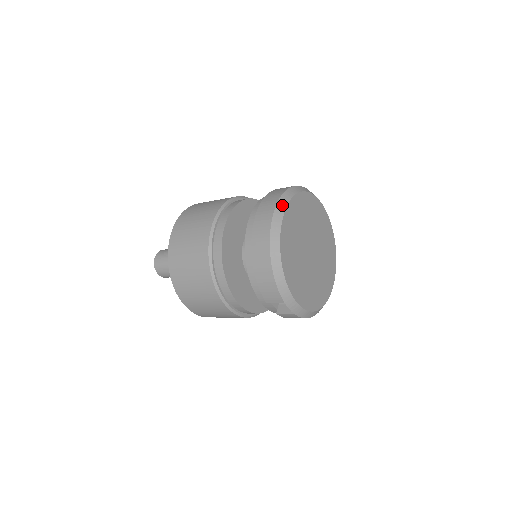
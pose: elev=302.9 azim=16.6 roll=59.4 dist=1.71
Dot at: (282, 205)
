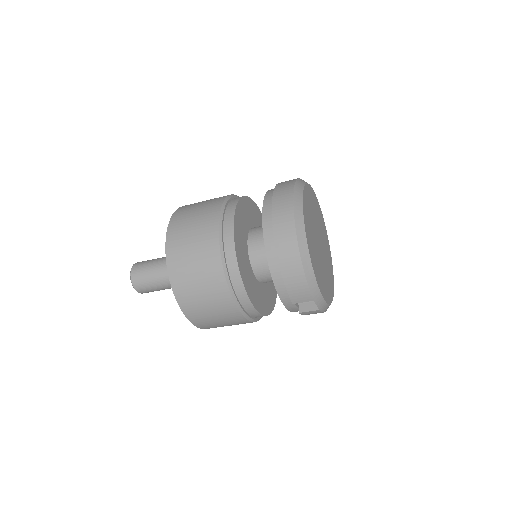
Dot at: (298, 201)
